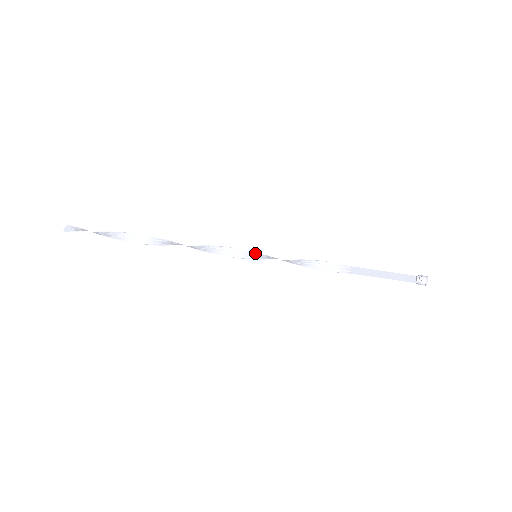
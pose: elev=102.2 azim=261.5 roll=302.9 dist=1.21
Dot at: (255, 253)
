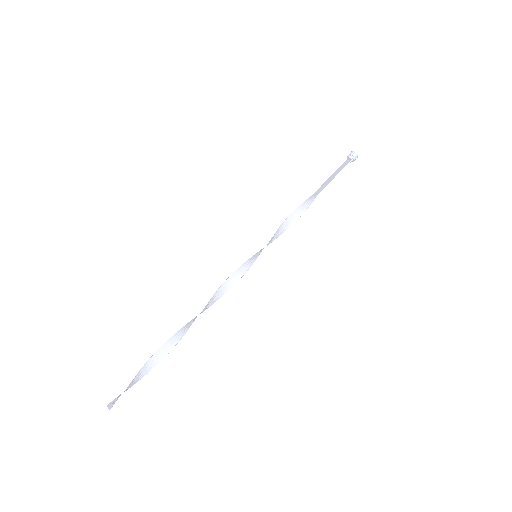
Dot at: (253, 256)
